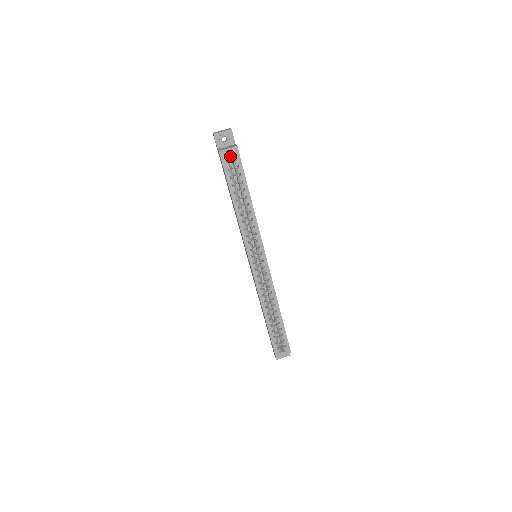
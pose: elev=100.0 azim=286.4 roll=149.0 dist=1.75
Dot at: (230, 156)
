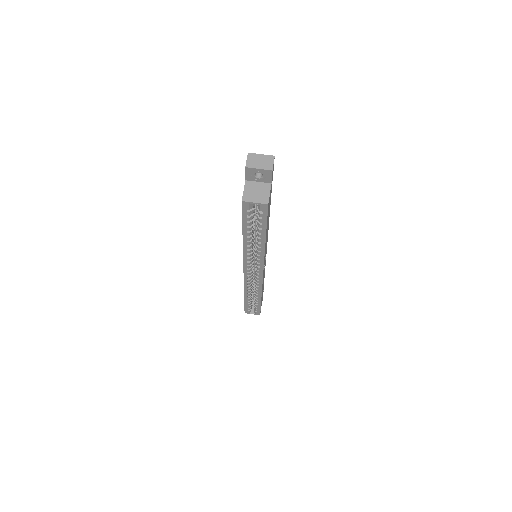
Dot at: occluded
